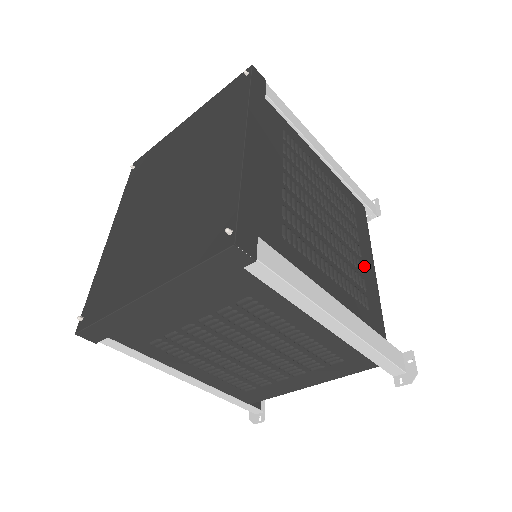
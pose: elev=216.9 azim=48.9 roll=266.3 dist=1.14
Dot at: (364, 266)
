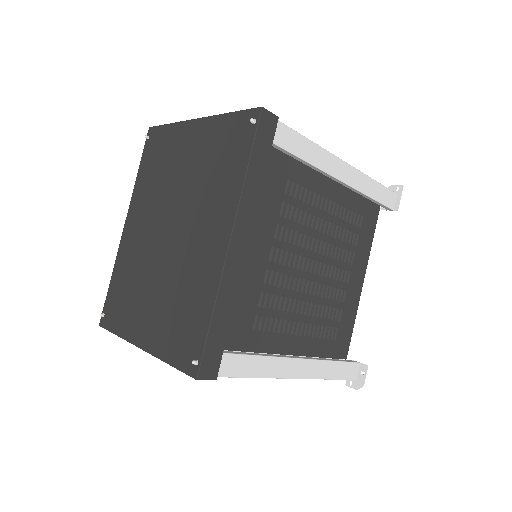
Dot at: (349, 292)
